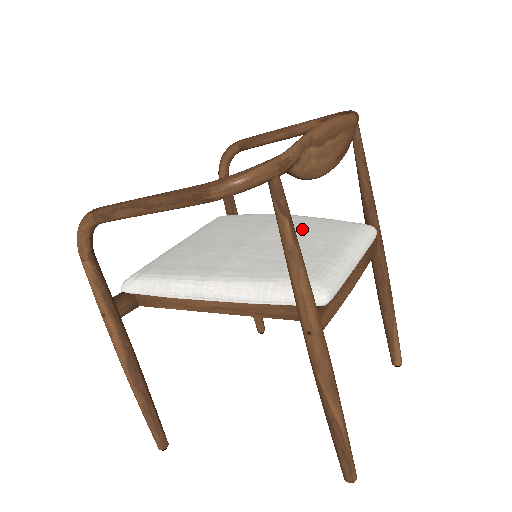
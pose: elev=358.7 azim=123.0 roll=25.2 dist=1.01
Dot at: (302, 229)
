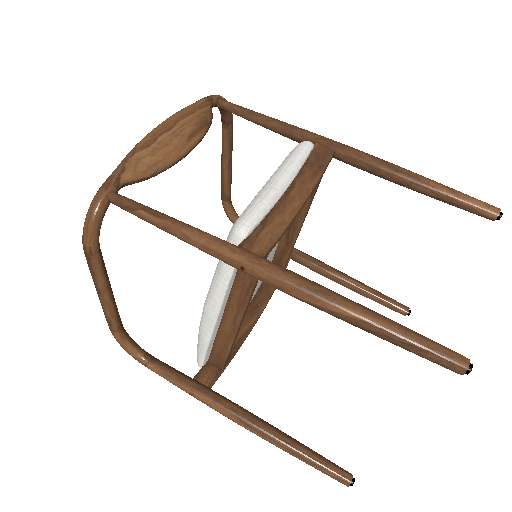
Dot at: occluded
